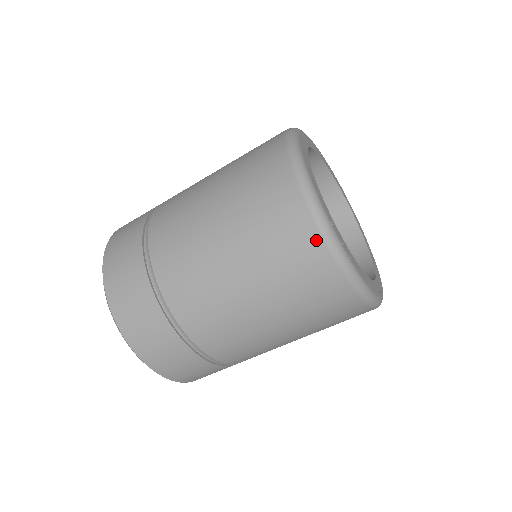
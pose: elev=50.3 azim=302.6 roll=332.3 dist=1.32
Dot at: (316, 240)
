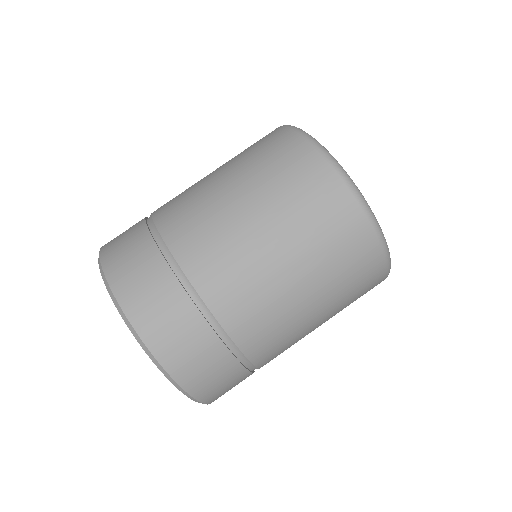
Dot at: occluded
